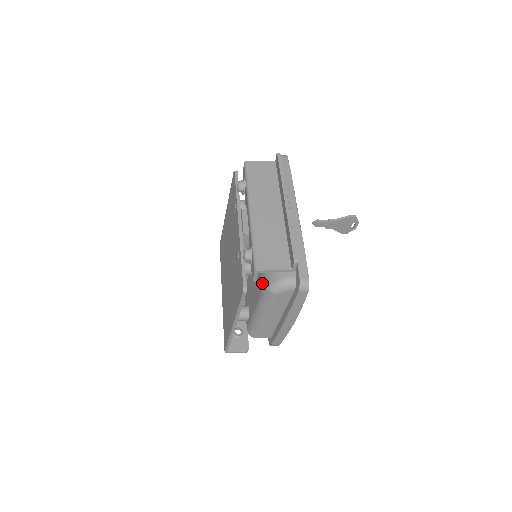
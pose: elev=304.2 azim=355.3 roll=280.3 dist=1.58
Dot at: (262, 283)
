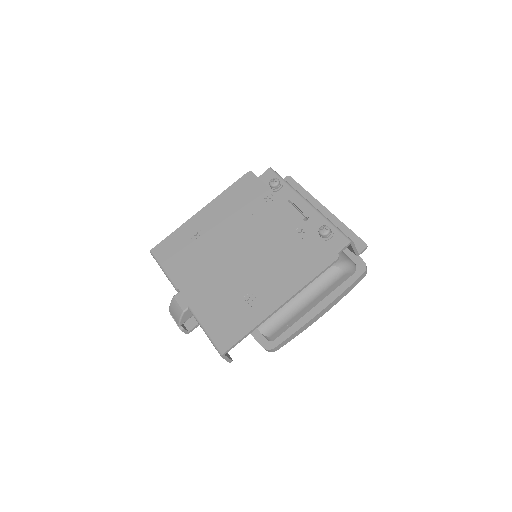
Dot at: occluded
